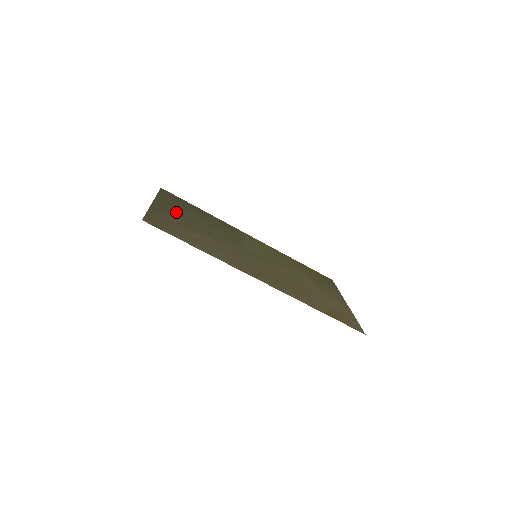
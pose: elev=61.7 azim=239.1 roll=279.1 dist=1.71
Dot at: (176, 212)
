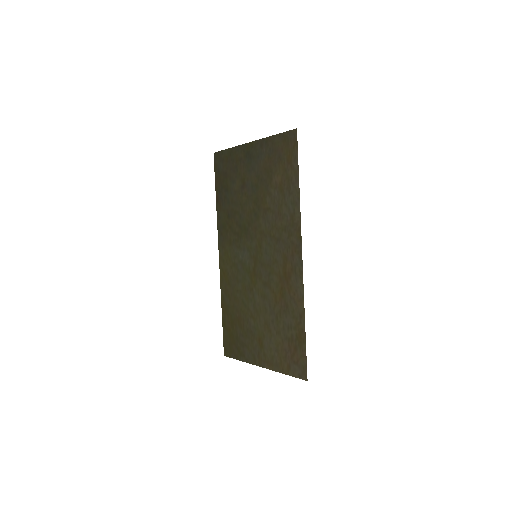
Dot at: (249, 167)
